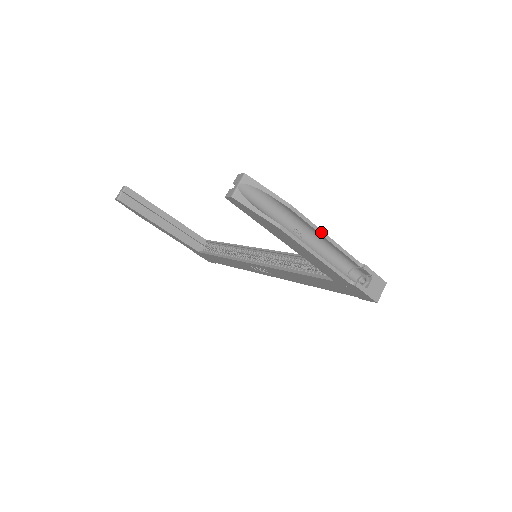
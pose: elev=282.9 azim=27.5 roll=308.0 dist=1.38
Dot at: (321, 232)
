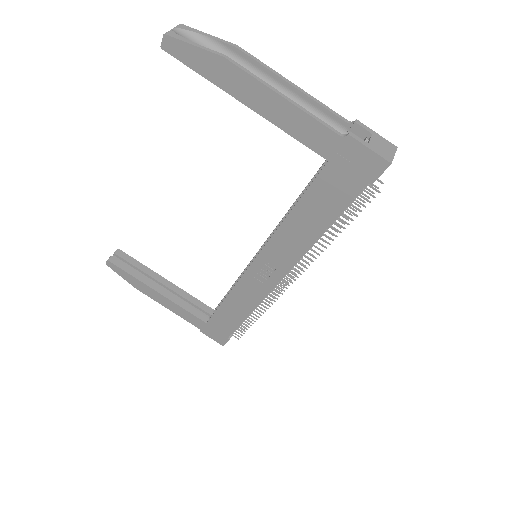
Dot at: (283, 78)
